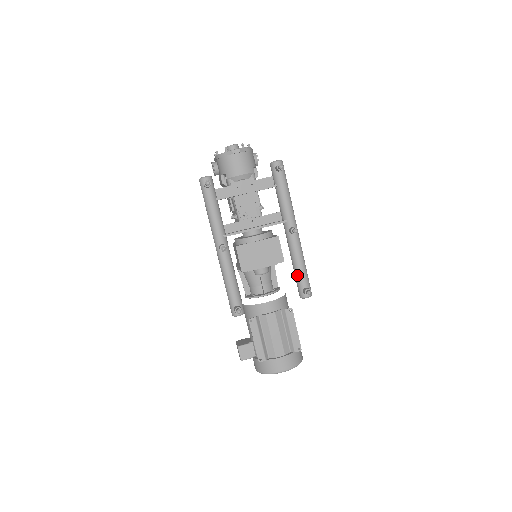
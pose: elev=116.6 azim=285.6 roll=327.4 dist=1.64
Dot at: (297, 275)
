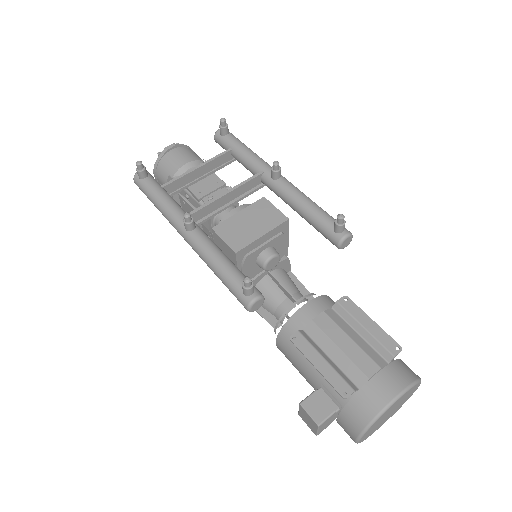
Dot at: (314, 219)
